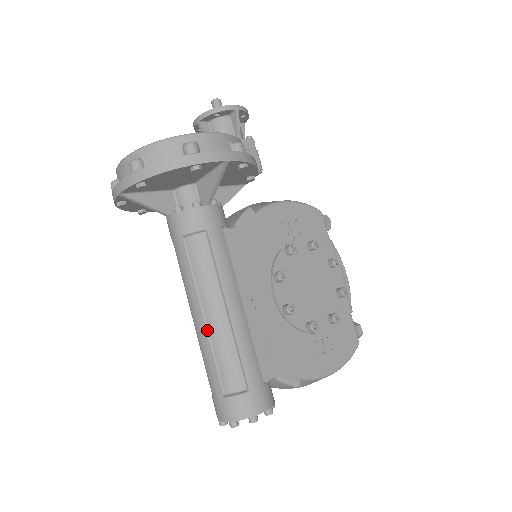
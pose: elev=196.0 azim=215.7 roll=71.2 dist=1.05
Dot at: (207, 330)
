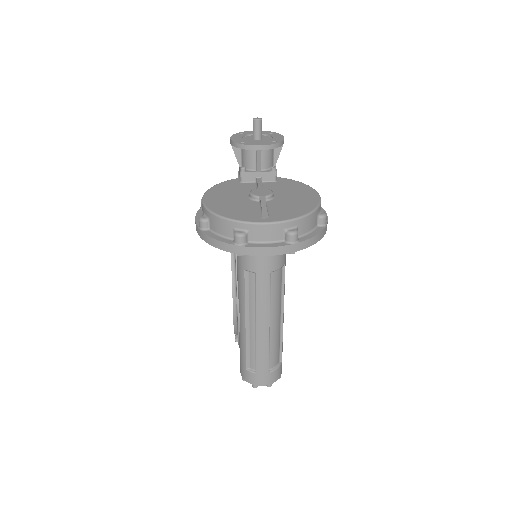
Dot at: (269, 334)
